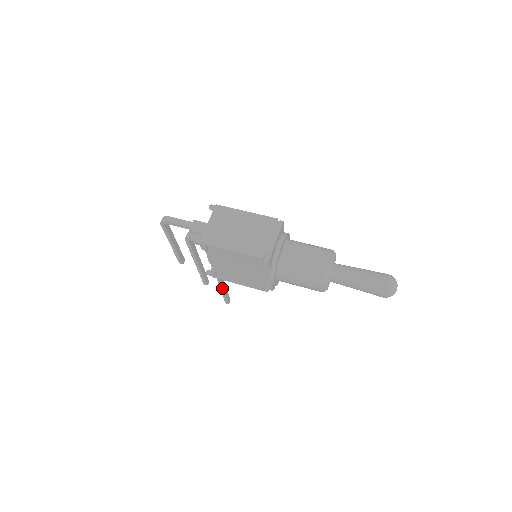
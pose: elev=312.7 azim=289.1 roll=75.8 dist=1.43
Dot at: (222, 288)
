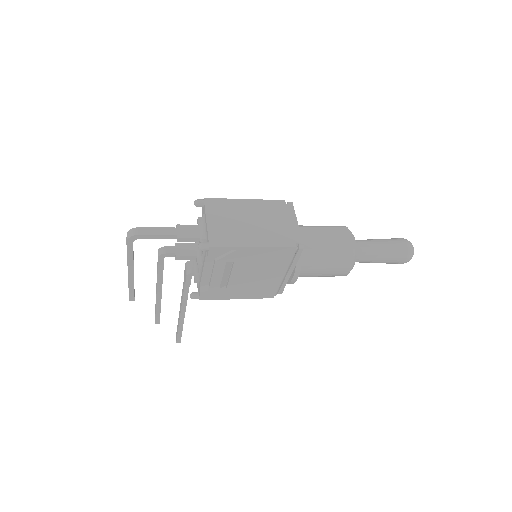
Dot at: (182, 321)
